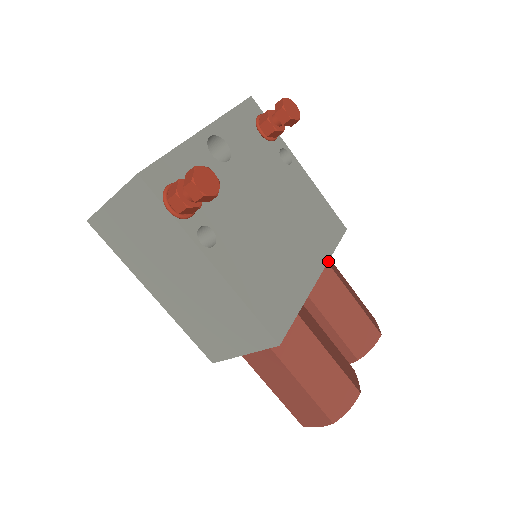
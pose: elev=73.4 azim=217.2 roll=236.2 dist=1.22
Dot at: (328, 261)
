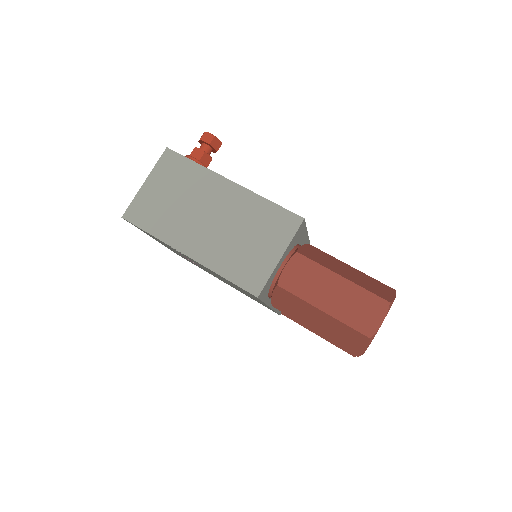
Dot at: occluded
